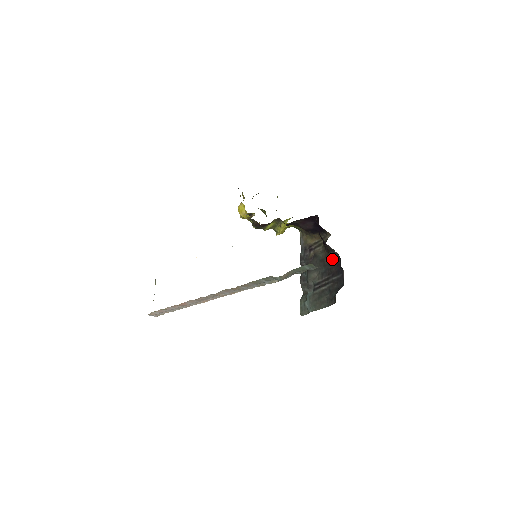
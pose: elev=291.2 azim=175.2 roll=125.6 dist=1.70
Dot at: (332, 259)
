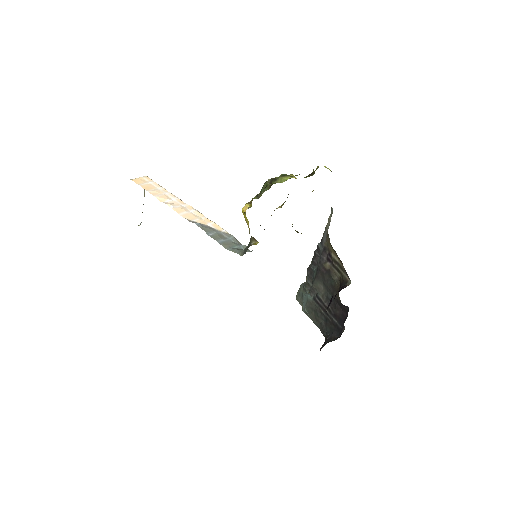
Dot at: (341, 303)
